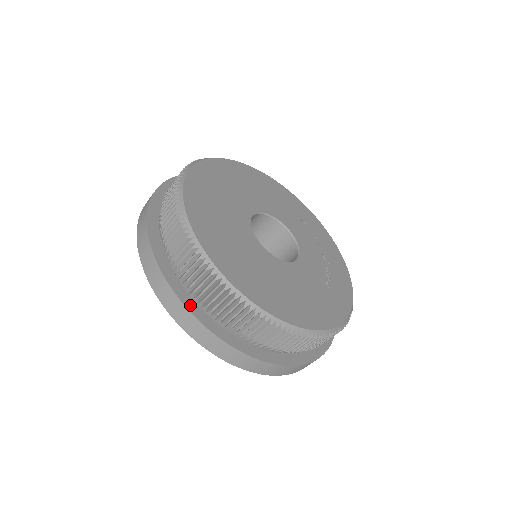
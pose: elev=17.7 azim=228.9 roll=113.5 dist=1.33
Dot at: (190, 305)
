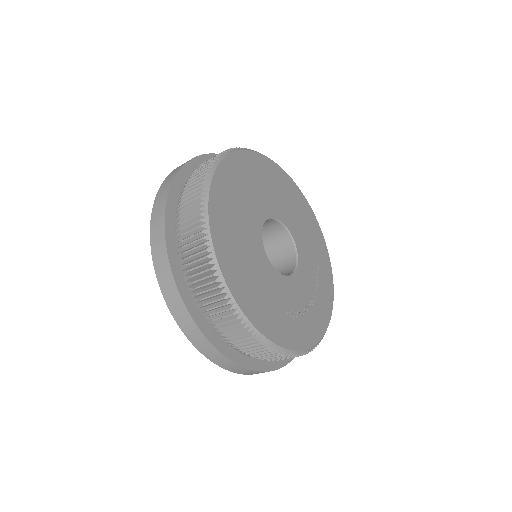
Dot at: (171, 206)
